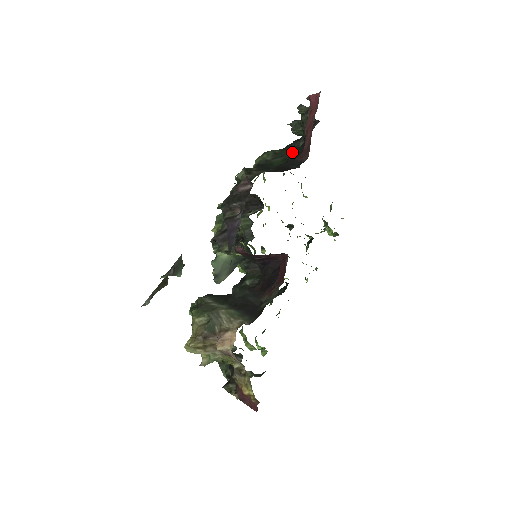
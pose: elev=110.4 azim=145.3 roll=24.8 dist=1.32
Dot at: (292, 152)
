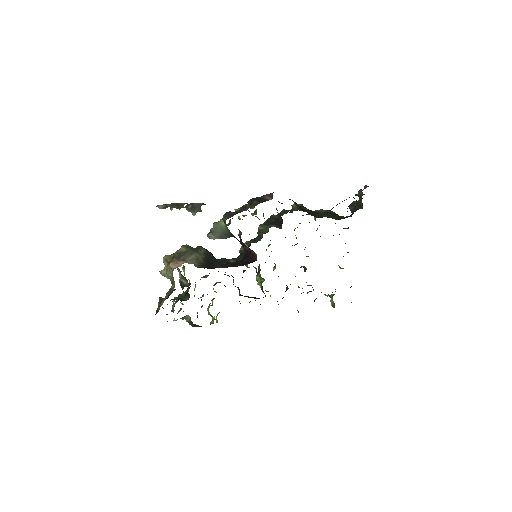
Dot at: occluded
